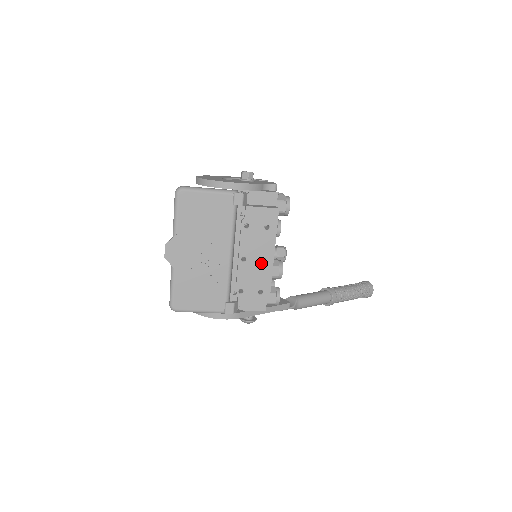
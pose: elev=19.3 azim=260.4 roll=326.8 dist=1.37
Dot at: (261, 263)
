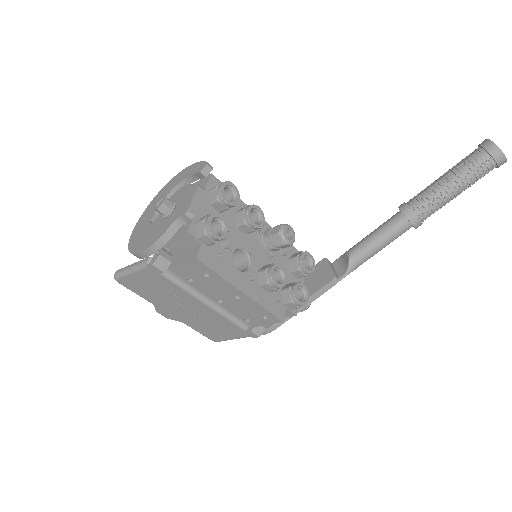
Dot at: (238, 299)
